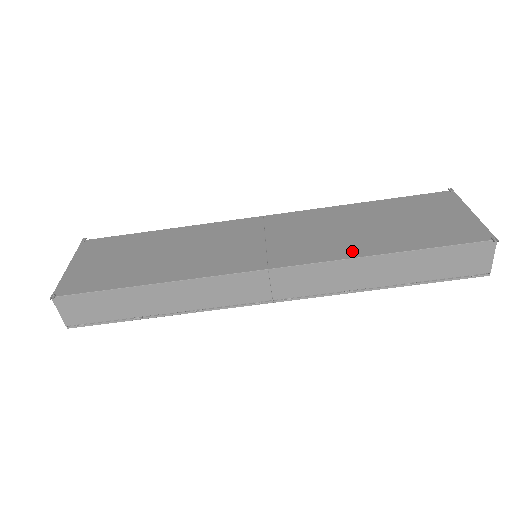
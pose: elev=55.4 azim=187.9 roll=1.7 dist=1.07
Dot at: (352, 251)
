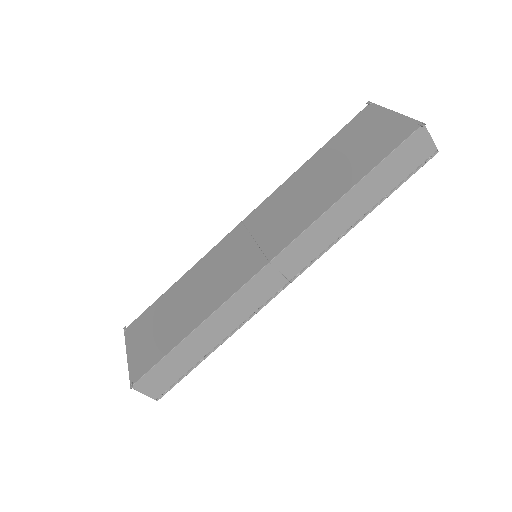
Dot at: (322, 206)
